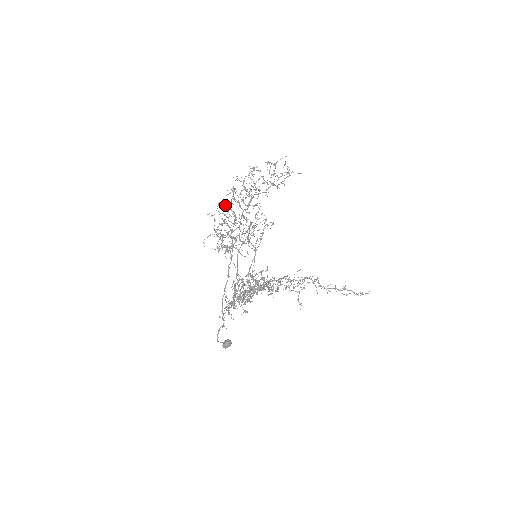
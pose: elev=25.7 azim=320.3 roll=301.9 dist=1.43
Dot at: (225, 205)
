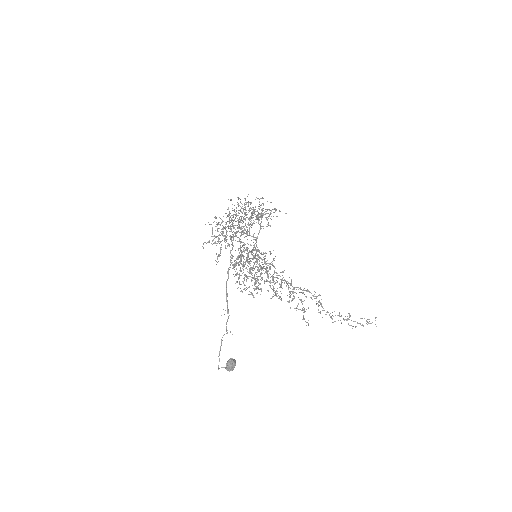
Dot at: (221, 223)
